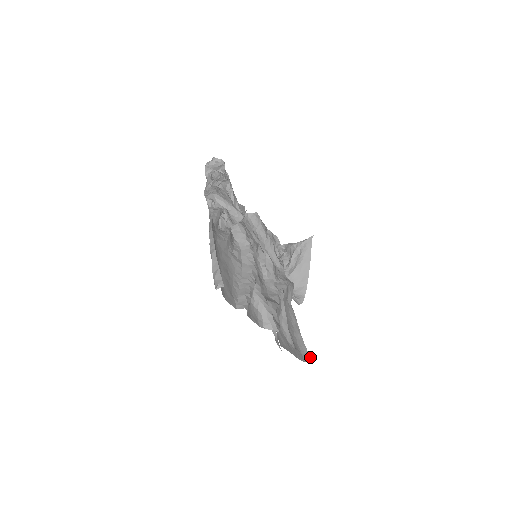
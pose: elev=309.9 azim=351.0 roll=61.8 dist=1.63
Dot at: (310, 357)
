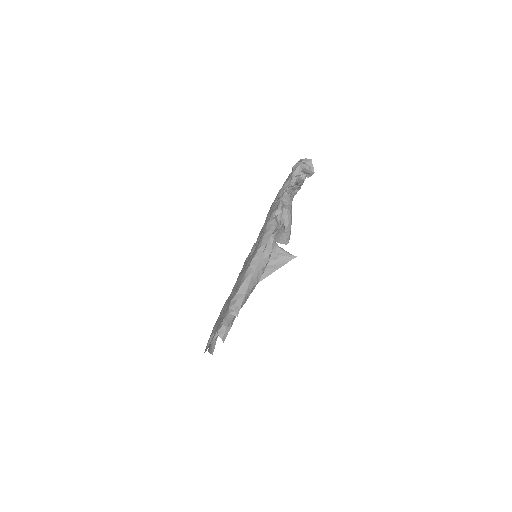
Dot at: occluded
